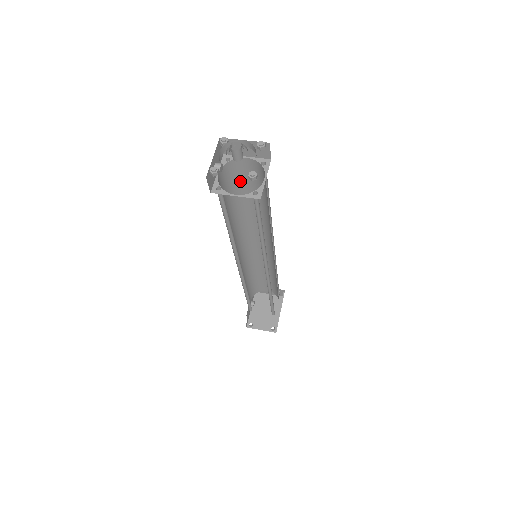
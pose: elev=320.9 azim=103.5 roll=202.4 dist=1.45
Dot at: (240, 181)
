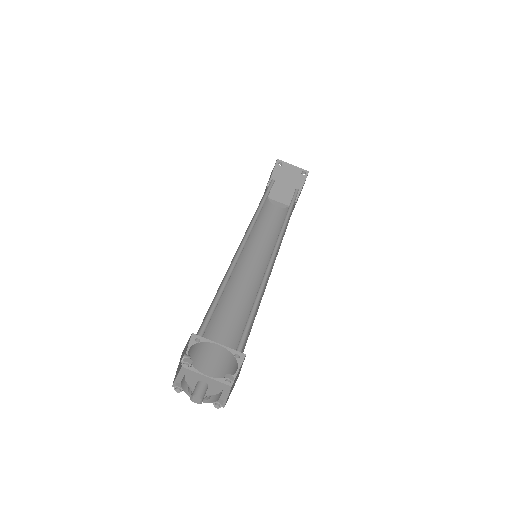
Dot at: occluded
